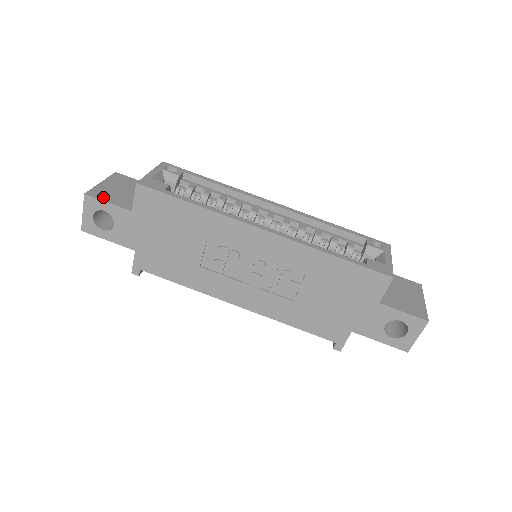
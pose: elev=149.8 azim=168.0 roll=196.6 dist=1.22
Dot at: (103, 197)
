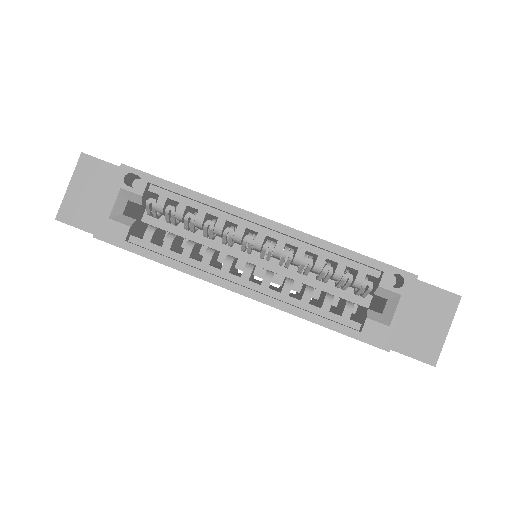
Dot at: (74, 220)
